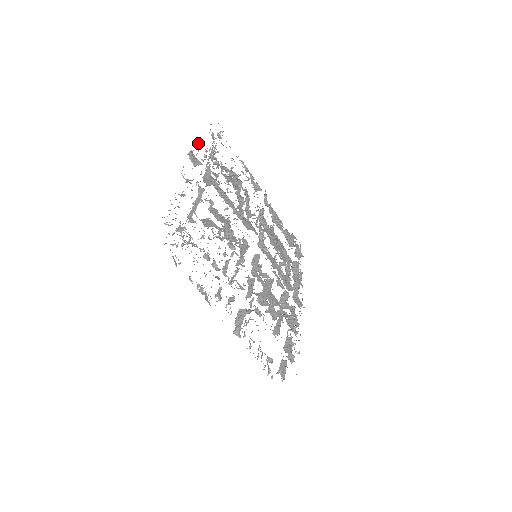
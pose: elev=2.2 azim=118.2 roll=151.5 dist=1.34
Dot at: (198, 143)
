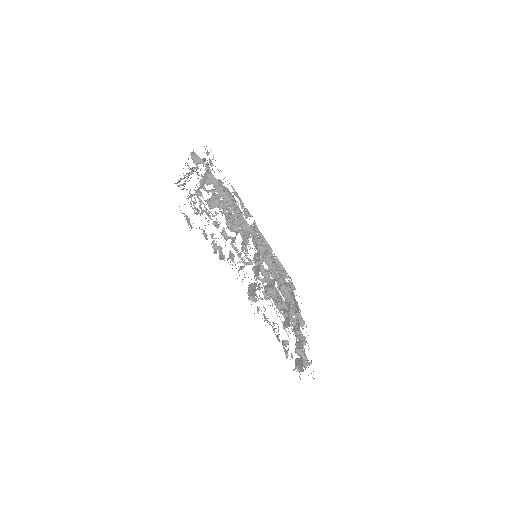
Dot at: occluded
